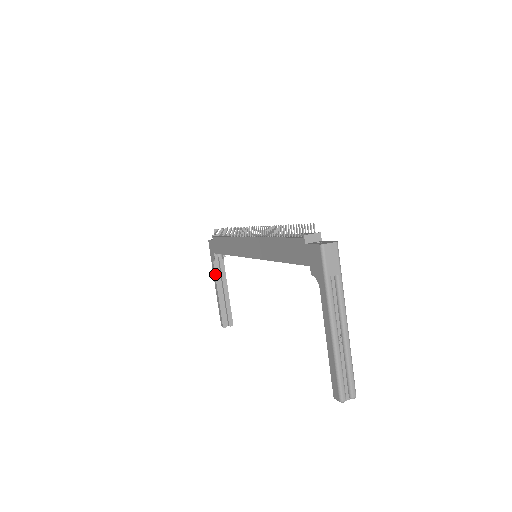
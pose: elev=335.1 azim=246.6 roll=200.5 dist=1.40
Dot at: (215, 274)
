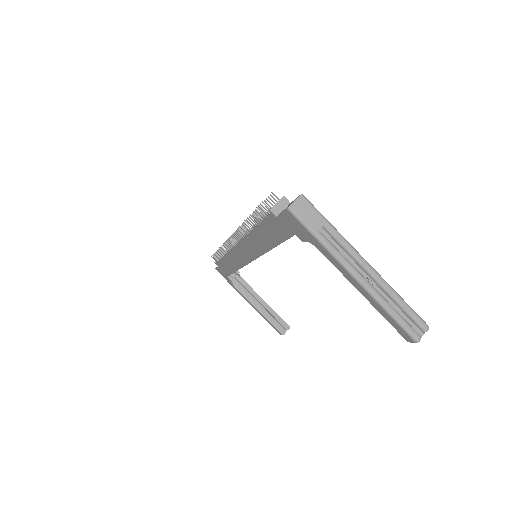
Dot at: (242, 294)
